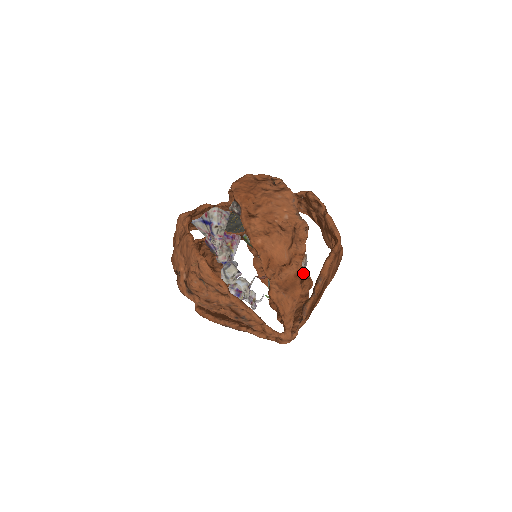
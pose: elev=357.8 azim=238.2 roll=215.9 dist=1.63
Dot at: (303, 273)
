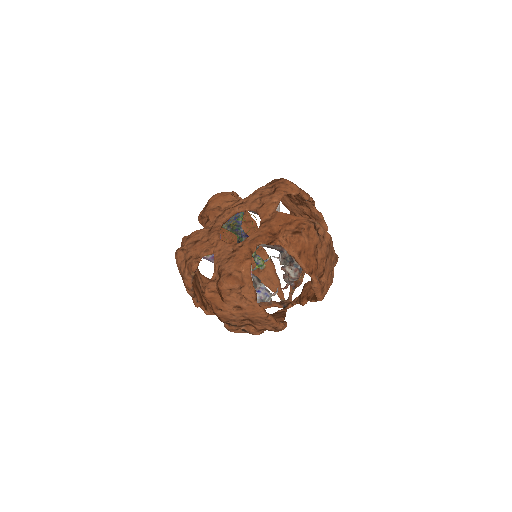
Dot at: (249, 219)
